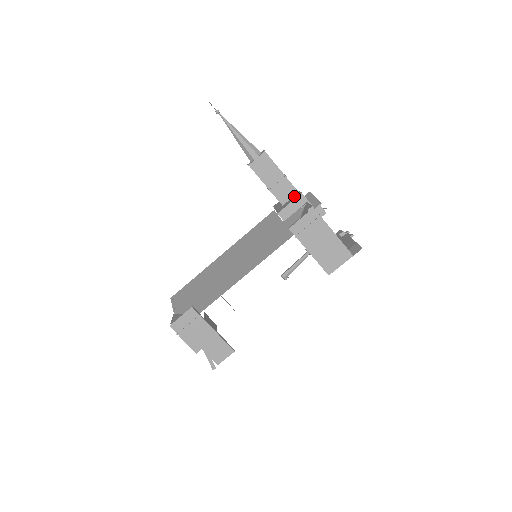
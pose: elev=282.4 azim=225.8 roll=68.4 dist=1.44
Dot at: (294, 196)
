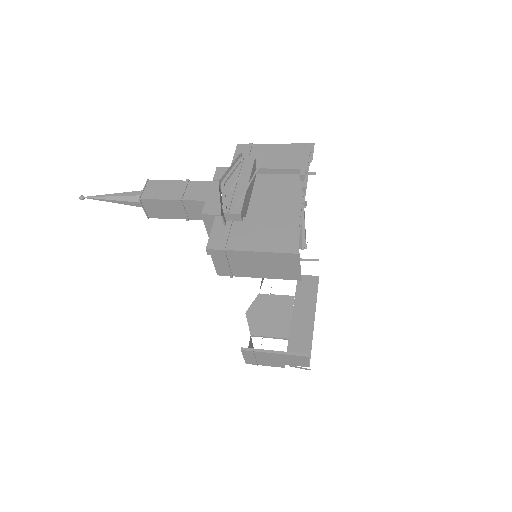
Dot at: occluded
